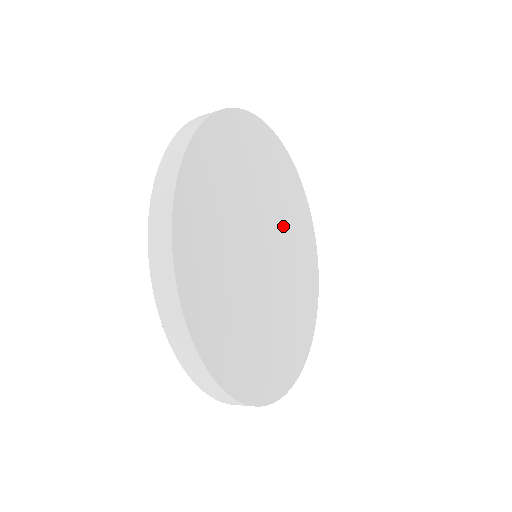
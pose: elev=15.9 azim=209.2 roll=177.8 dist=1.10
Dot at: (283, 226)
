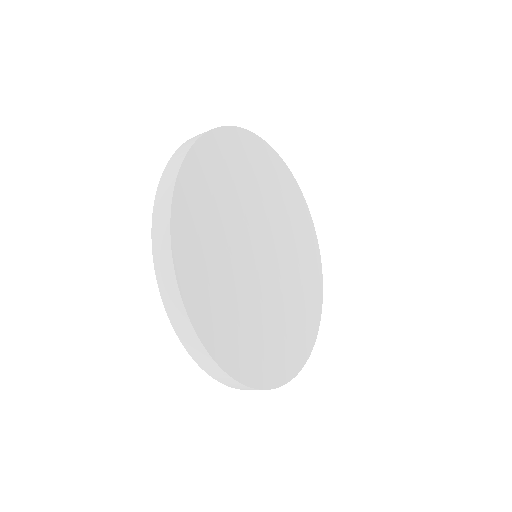
Dot at: (258, 206)
